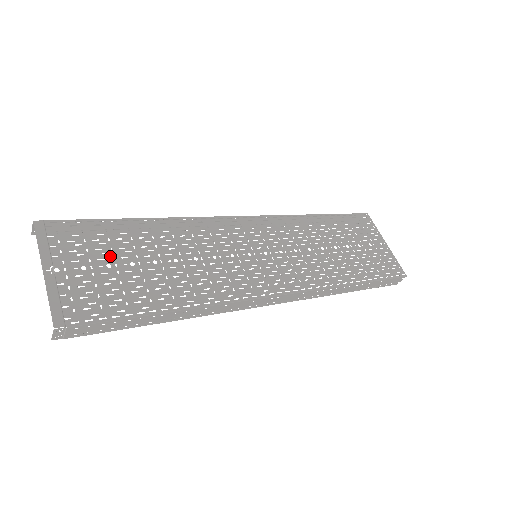
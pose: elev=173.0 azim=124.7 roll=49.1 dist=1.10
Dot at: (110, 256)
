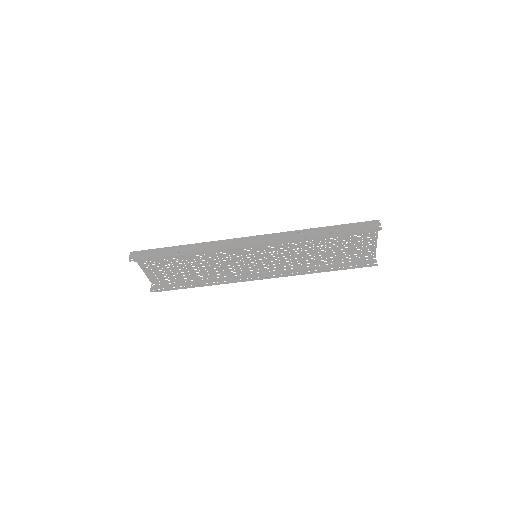
Dot at: (173, 268)
